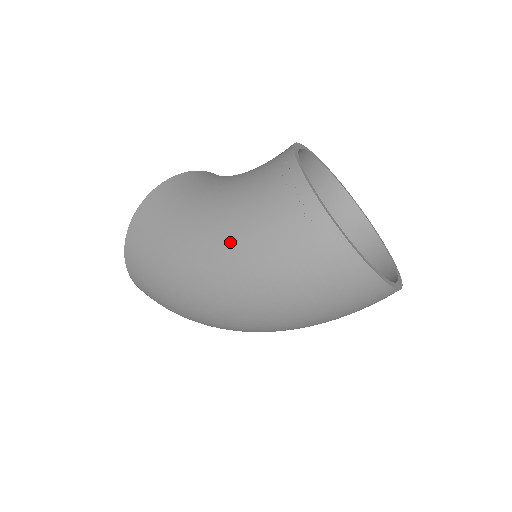
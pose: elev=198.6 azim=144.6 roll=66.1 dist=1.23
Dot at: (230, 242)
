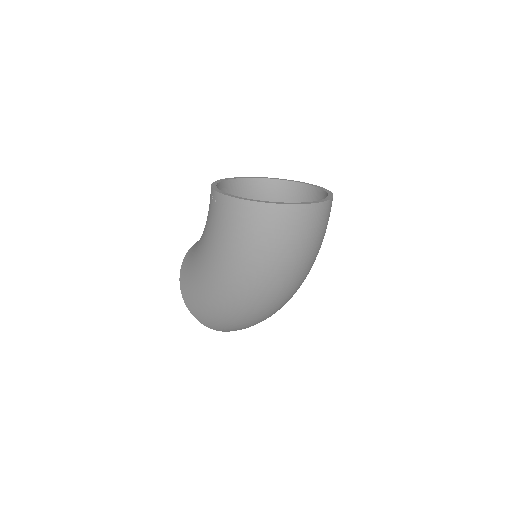
Dot at: (218, 256)
